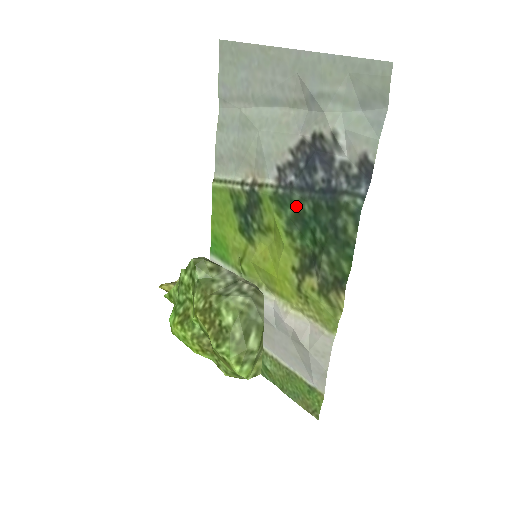
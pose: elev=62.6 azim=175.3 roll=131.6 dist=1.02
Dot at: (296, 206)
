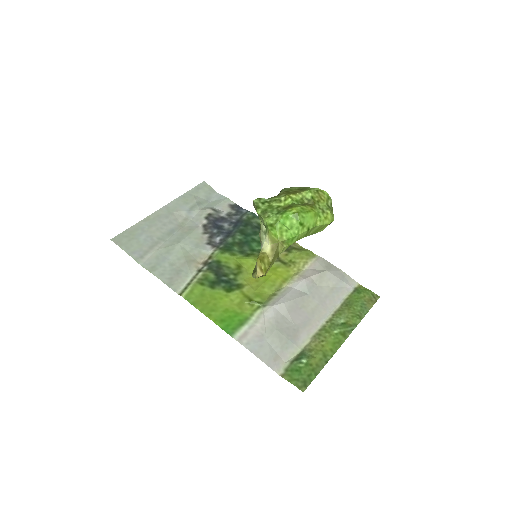
Dot at: (235, 243)
